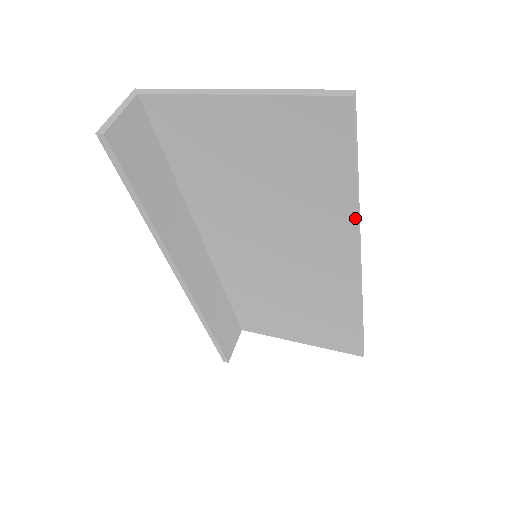
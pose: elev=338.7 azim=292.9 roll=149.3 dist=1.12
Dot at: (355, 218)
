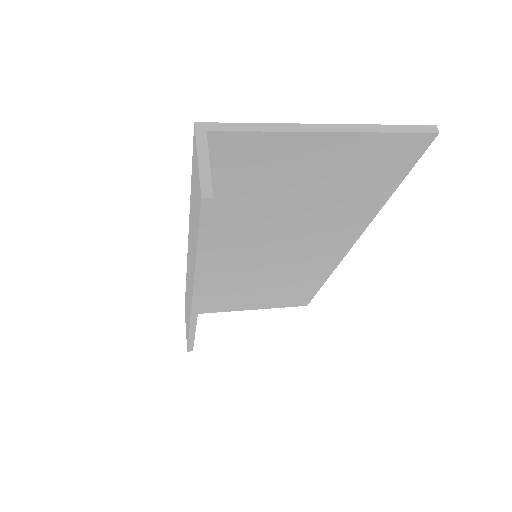
Dot at: (374, 215)
